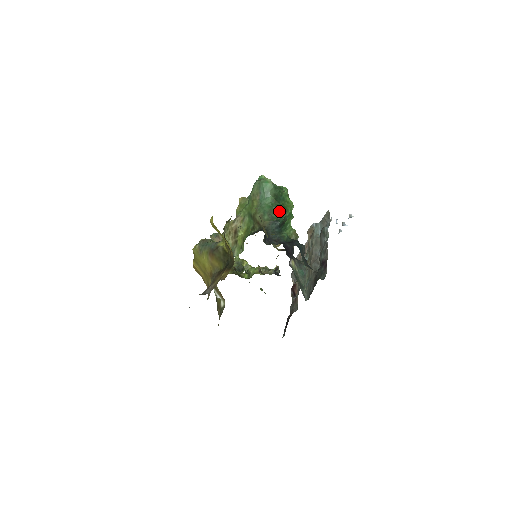
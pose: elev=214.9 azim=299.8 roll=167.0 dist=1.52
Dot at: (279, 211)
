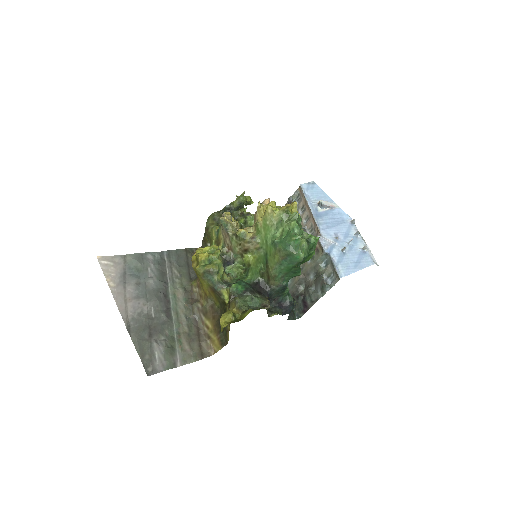
Dot at: (294, 274)
